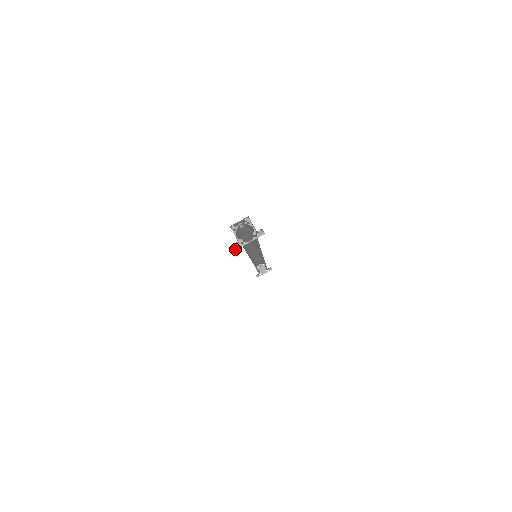
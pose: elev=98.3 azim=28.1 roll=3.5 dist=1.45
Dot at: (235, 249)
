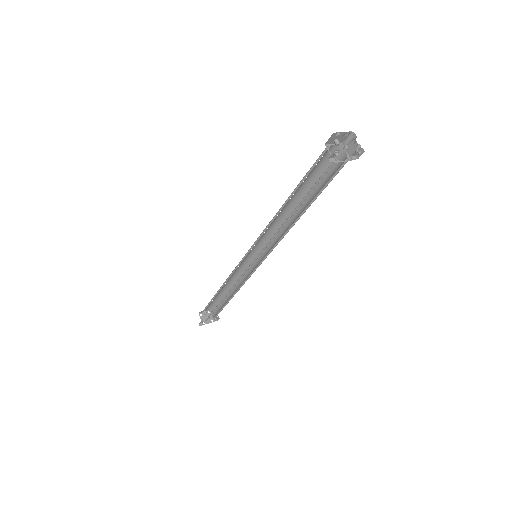
Dot at: occluded
